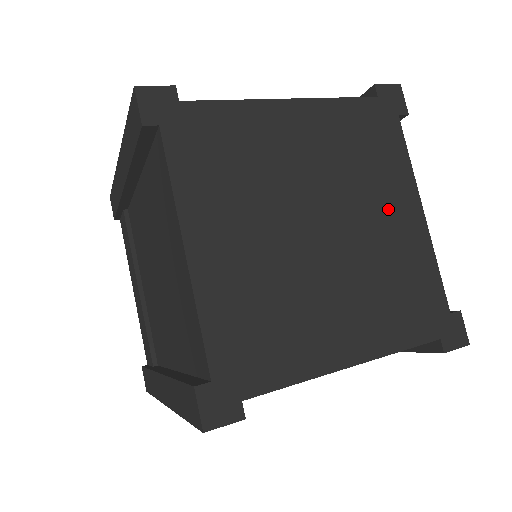
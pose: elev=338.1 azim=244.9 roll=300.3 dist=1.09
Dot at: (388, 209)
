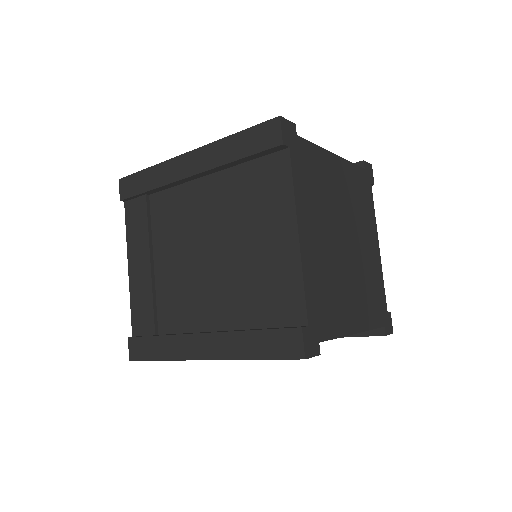
Dot at: (368, 240)
